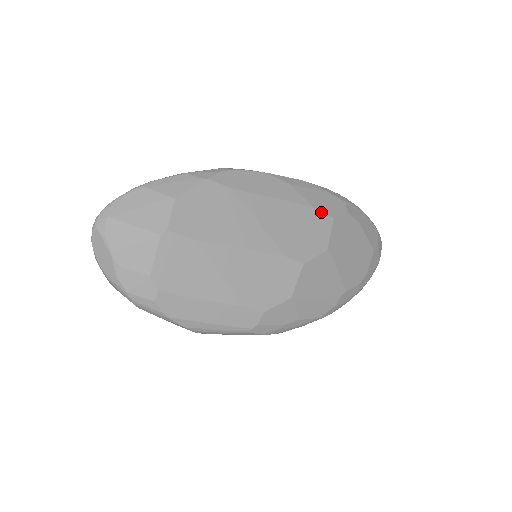
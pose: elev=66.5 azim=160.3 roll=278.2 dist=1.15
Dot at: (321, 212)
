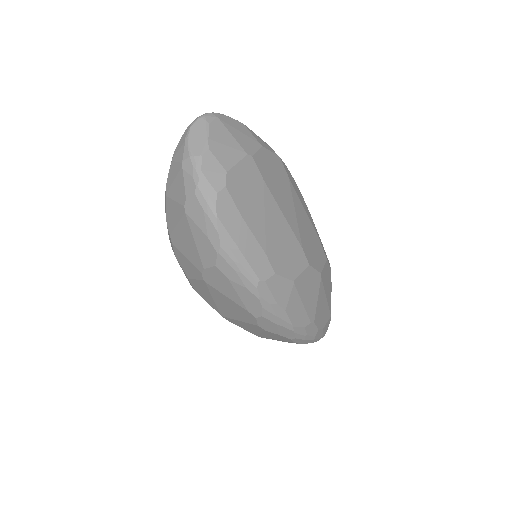
Dot at: (322, 248)
